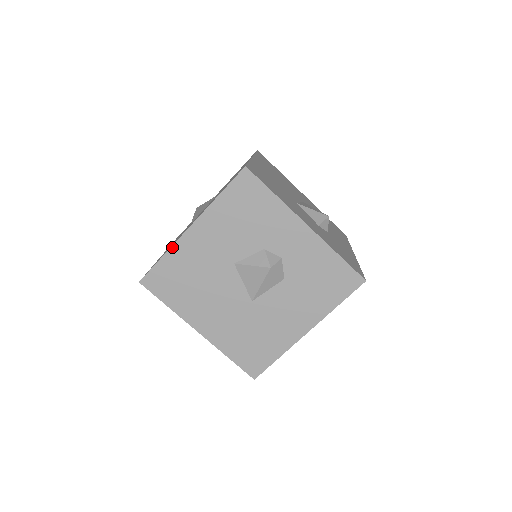
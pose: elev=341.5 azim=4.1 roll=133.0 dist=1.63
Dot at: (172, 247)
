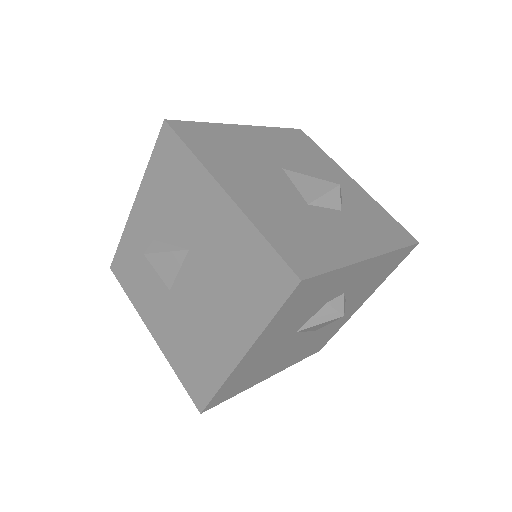
Dot at: (228, 378)
